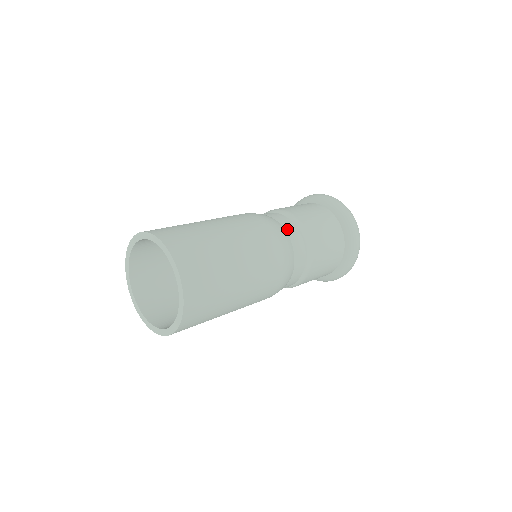
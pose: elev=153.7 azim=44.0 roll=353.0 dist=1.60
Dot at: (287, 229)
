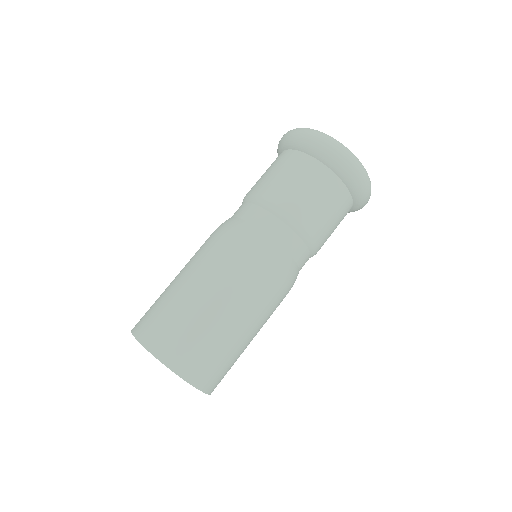
Dot at: (291, 251)
